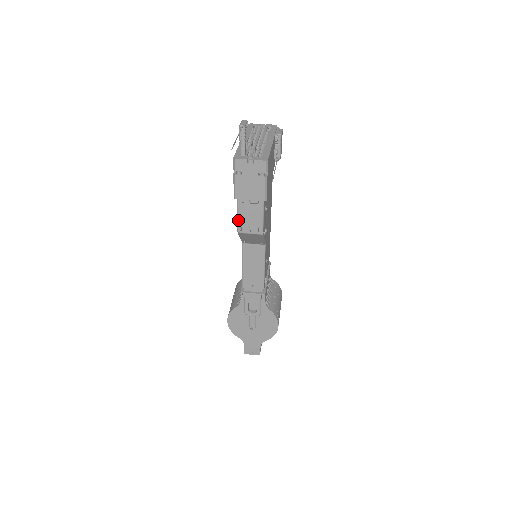
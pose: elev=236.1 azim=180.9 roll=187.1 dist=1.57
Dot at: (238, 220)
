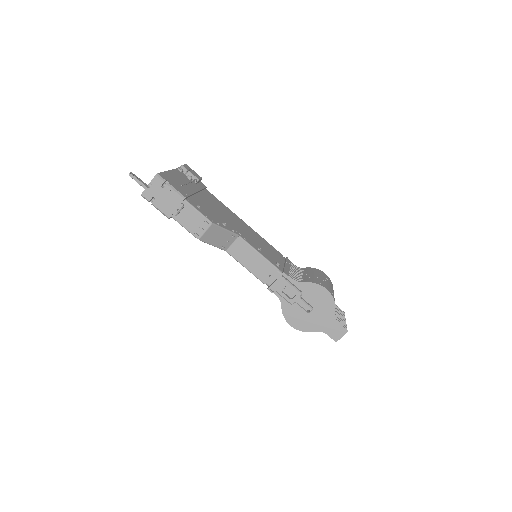
Dot at: (189, 231)
